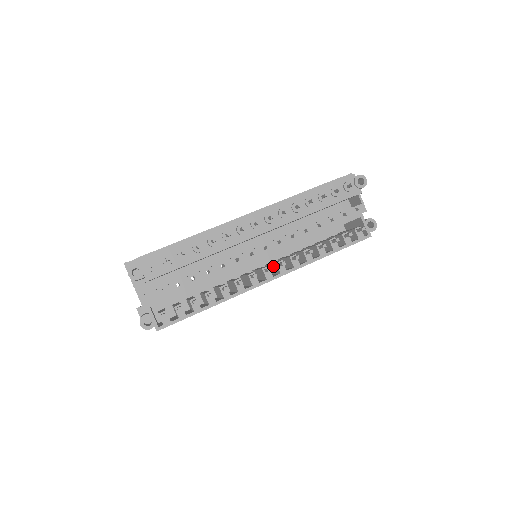
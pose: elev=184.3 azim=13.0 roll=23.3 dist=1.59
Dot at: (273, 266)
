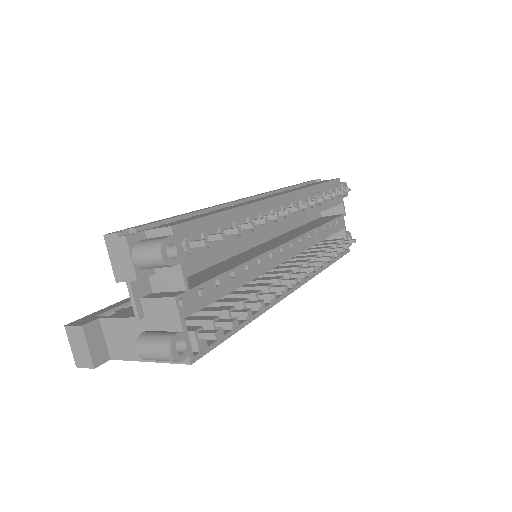
Dot at: occluded
